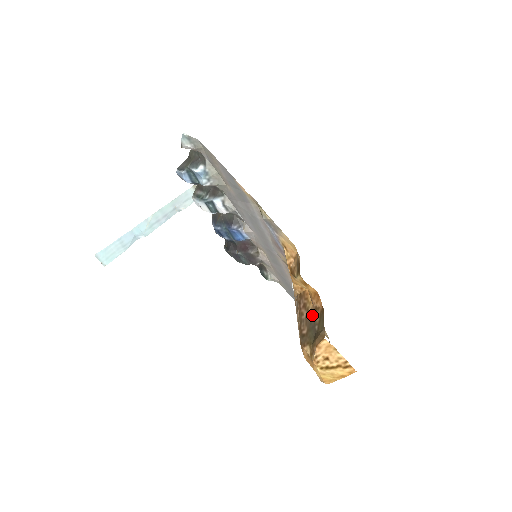
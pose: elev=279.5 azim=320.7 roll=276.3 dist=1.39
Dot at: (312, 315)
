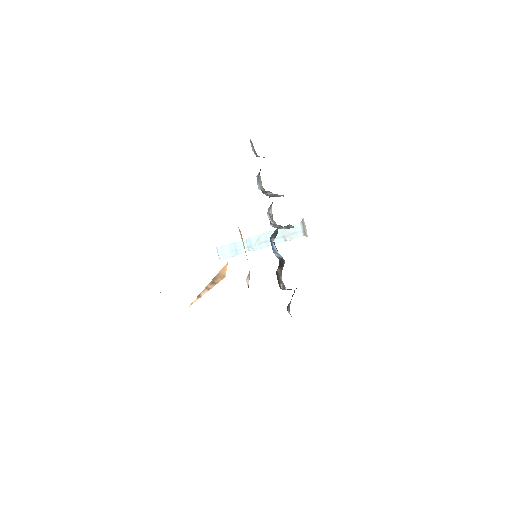
Dot at: occluded
